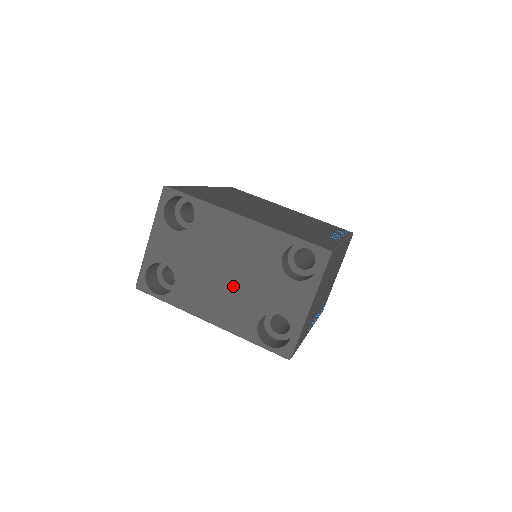
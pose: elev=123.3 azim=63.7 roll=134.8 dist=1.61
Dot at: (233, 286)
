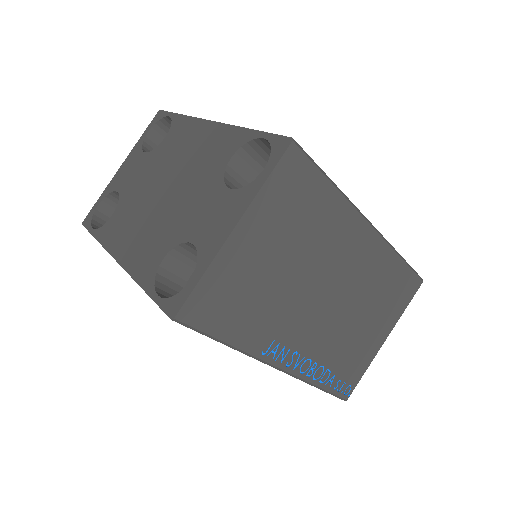
Dot at: (162, 208)
